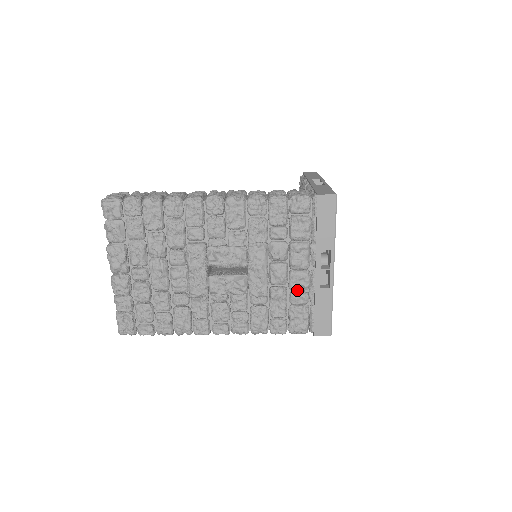
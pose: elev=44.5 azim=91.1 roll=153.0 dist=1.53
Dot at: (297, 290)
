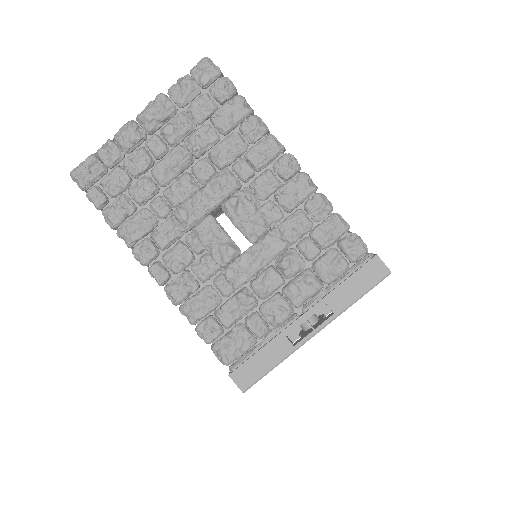
Dot at: (265, 316)
